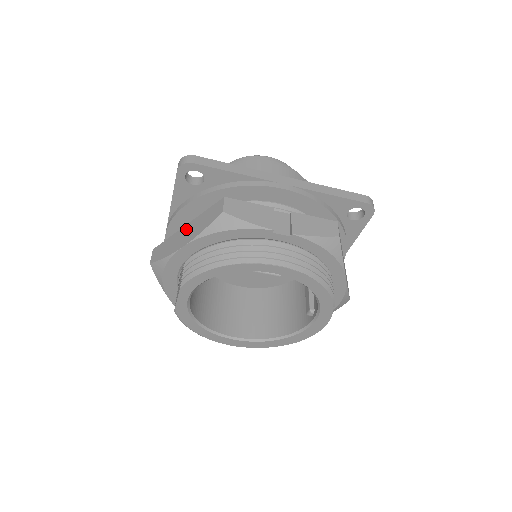
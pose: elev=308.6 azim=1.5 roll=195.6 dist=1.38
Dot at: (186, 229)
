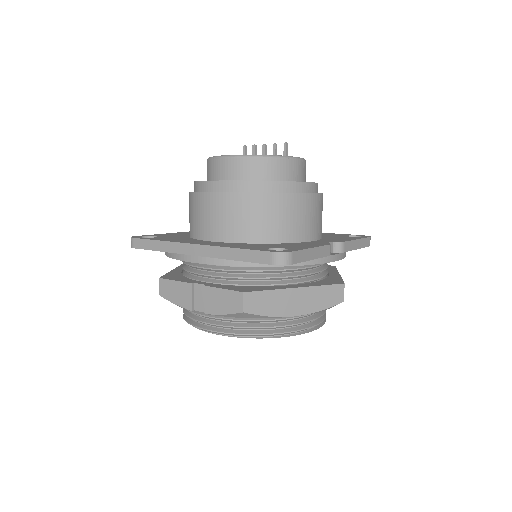
Dot at: occluded
